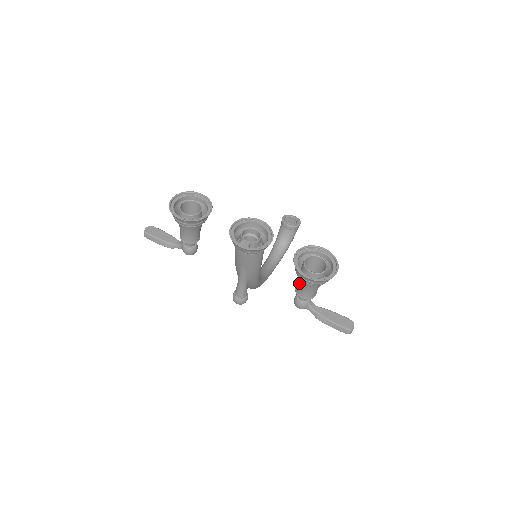
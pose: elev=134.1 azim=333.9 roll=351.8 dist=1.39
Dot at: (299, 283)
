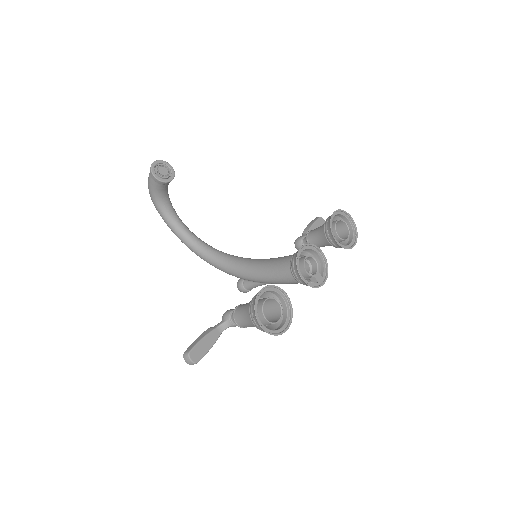
Dot at: occluded
